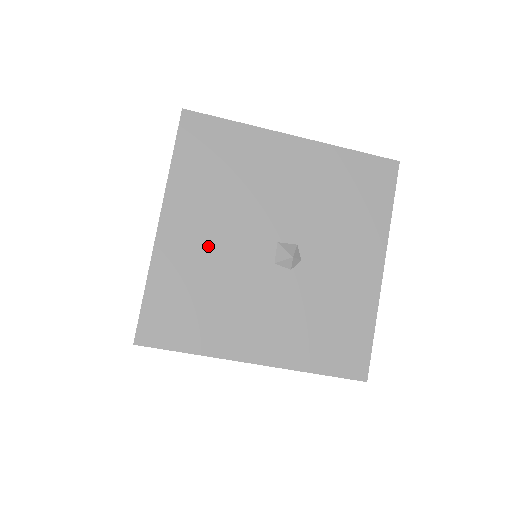
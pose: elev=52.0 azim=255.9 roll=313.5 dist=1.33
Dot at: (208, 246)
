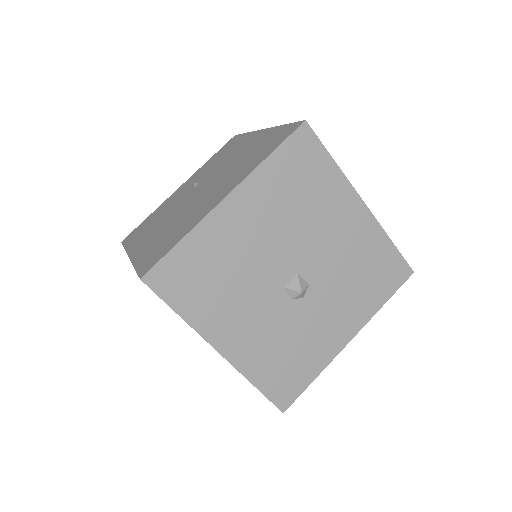
Dot at: (248, 241)
